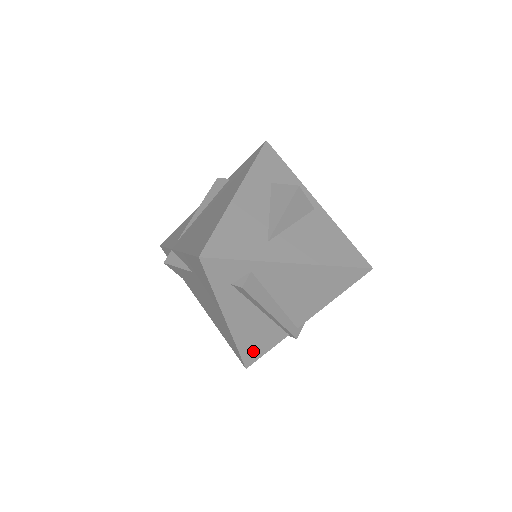
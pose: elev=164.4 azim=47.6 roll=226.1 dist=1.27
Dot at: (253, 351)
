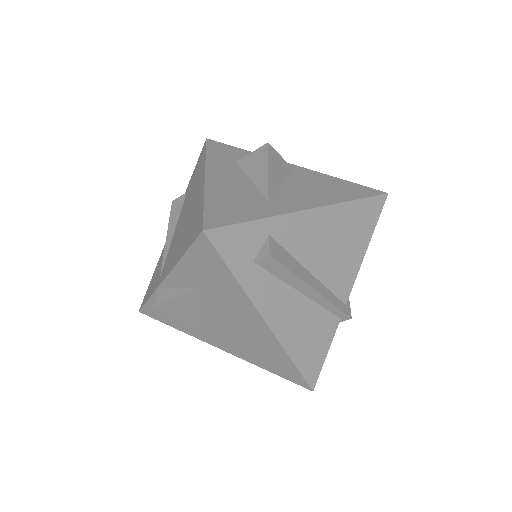
Dot at: (311, 359)
